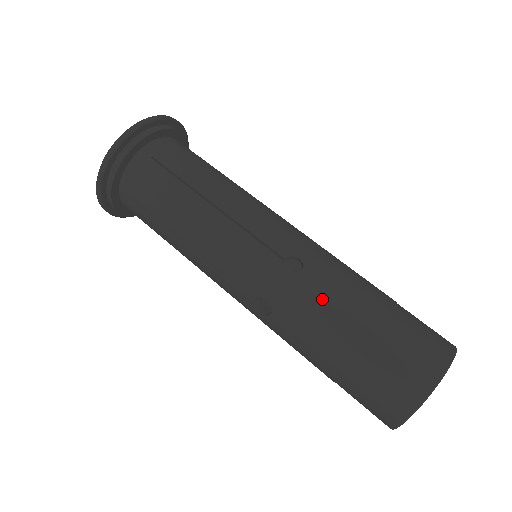
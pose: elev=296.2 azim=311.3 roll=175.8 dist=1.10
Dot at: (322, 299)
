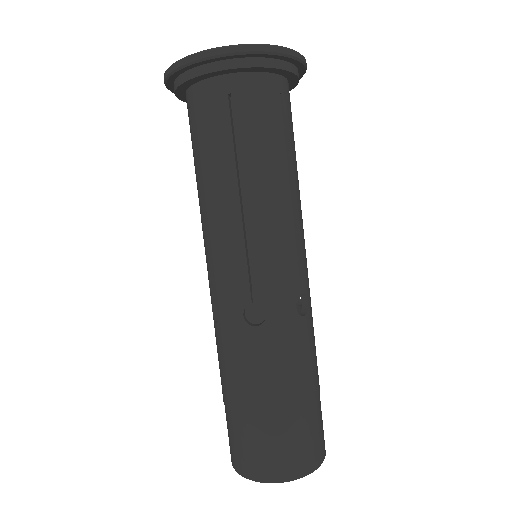
Dot at: (303, 350)
